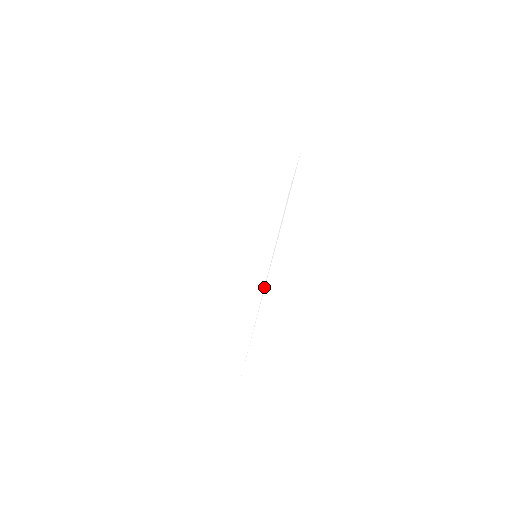
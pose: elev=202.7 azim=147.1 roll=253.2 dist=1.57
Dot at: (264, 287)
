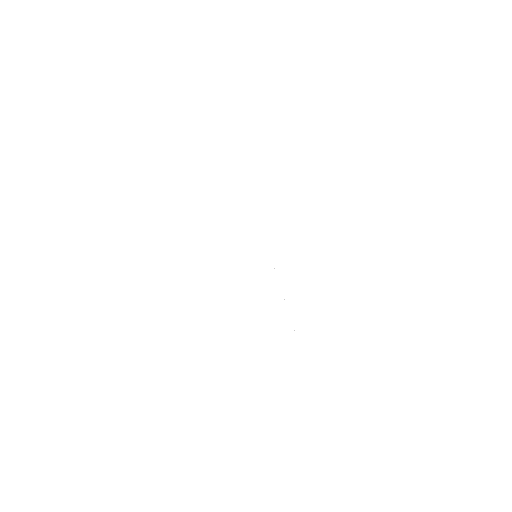
Dot at: (273, 281)
